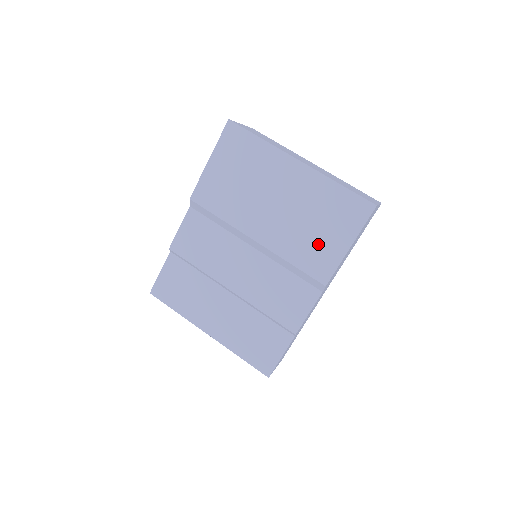
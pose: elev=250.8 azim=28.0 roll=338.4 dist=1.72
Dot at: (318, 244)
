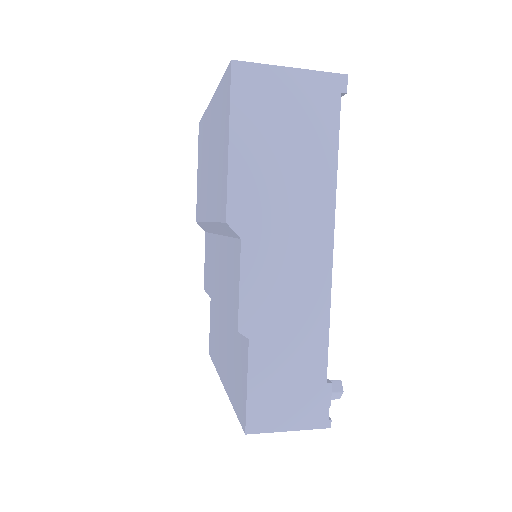
Dot at: (220, 172)
